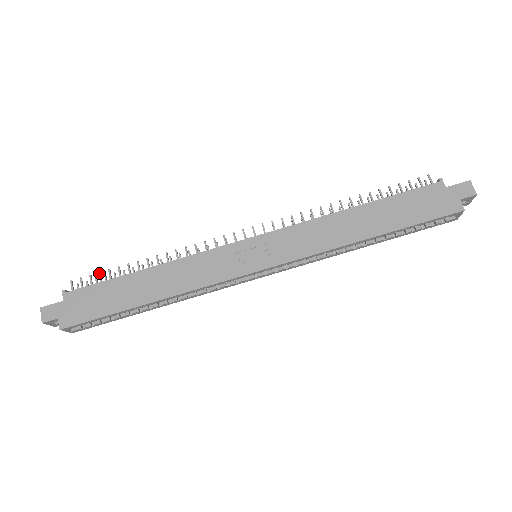
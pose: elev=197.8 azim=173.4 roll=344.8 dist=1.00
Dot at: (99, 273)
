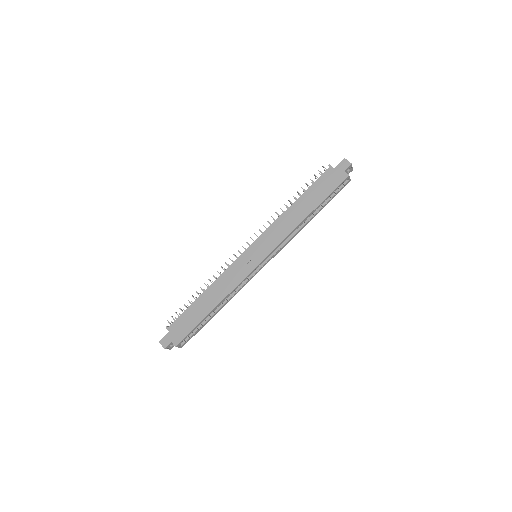
Dot at: (180, 308)
